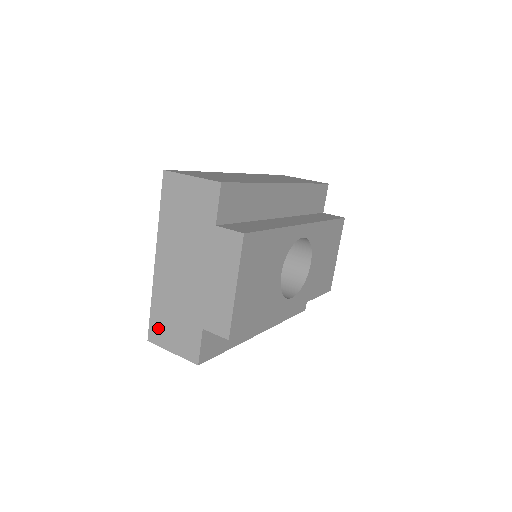
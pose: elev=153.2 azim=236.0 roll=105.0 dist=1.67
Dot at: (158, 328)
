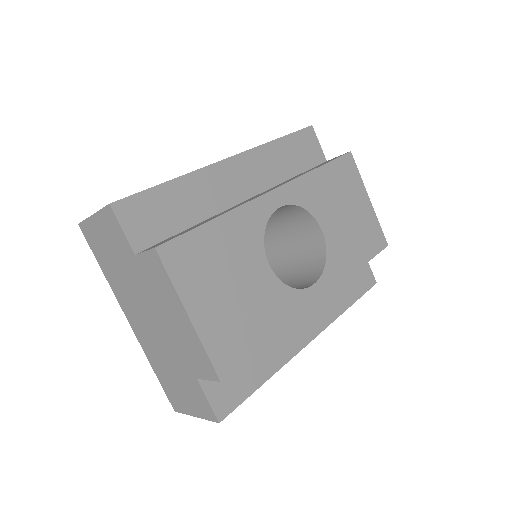
Dot at: (172, 394)
